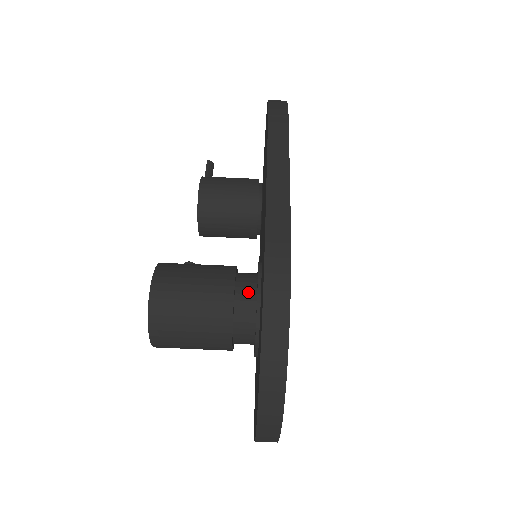
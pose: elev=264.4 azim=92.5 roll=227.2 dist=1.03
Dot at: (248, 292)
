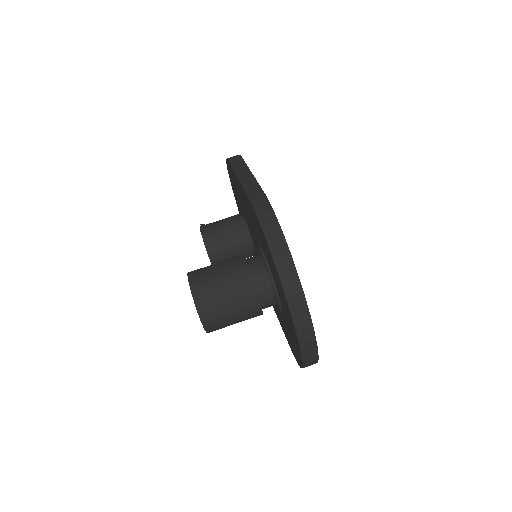
Dot at: (256, 261)
